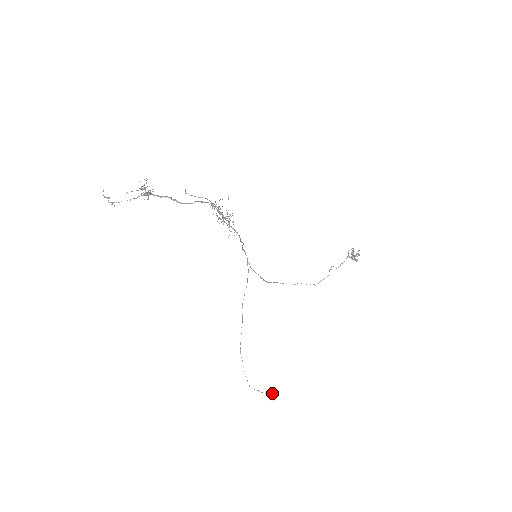
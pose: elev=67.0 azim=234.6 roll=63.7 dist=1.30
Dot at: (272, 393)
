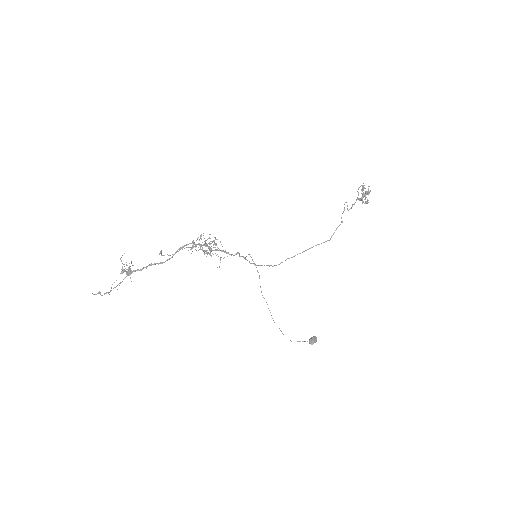
Dot at: (313, 341)
